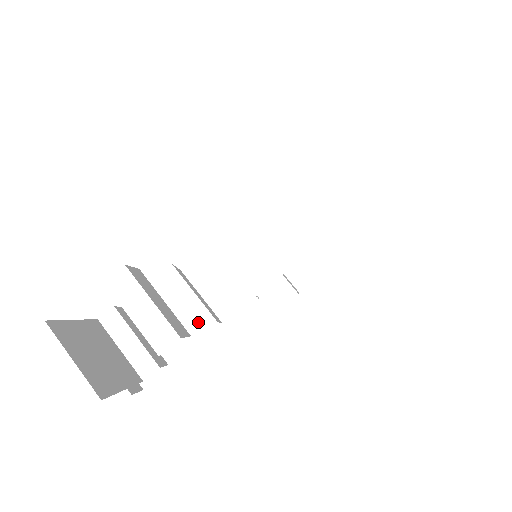
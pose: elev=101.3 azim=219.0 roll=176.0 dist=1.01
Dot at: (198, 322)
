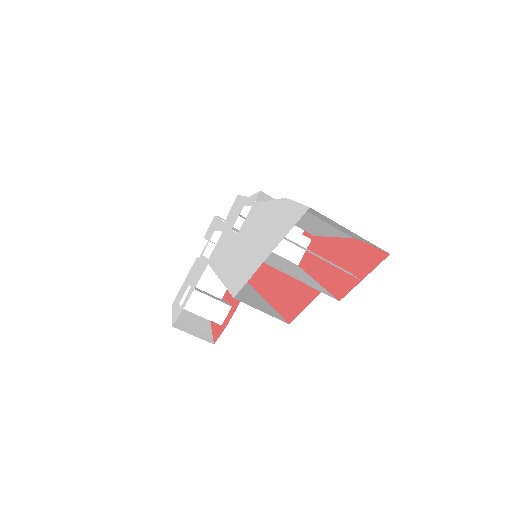
Dot at: occluded
